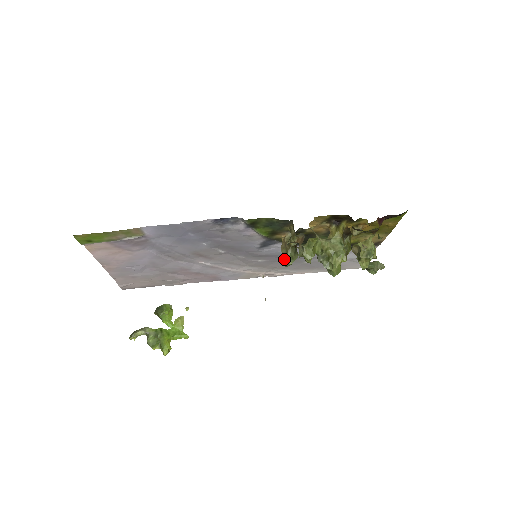
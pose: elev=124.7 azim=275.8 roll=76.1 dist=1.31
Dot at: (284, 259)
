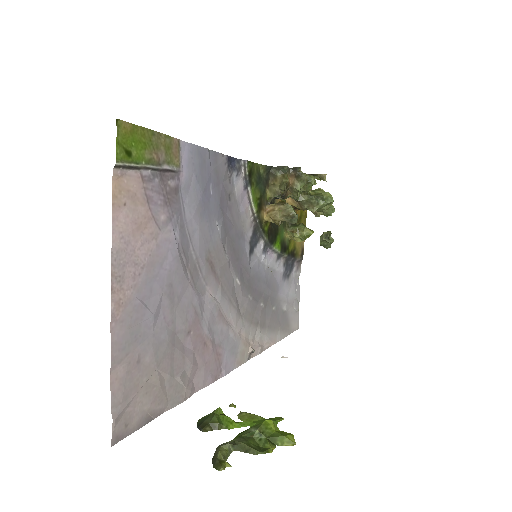
Dot at: (289, 215)
